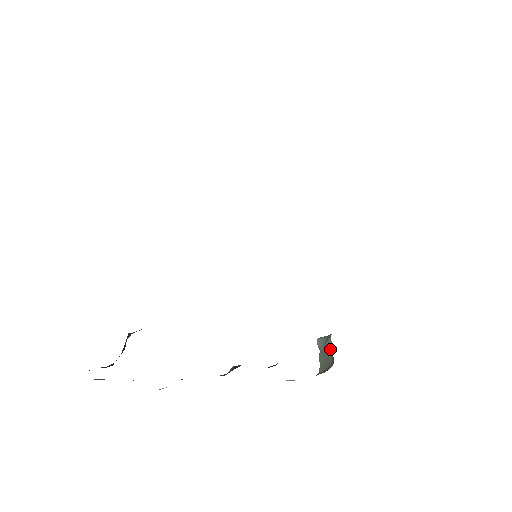
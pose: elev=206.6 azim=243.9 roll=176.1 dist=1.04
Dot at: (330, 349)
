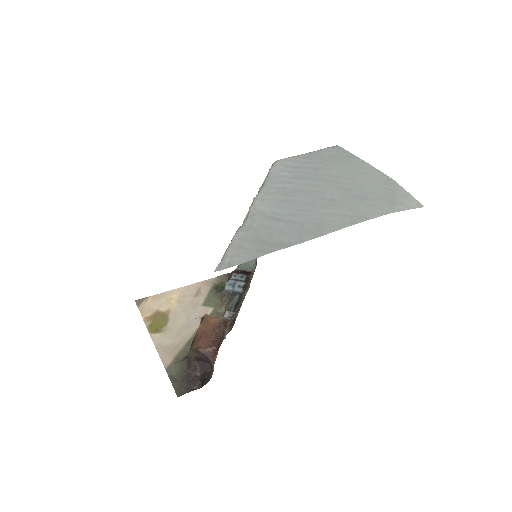
Dot at: (253, 261)
